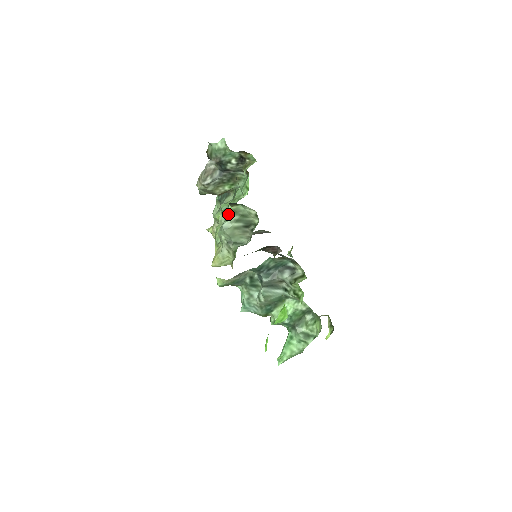
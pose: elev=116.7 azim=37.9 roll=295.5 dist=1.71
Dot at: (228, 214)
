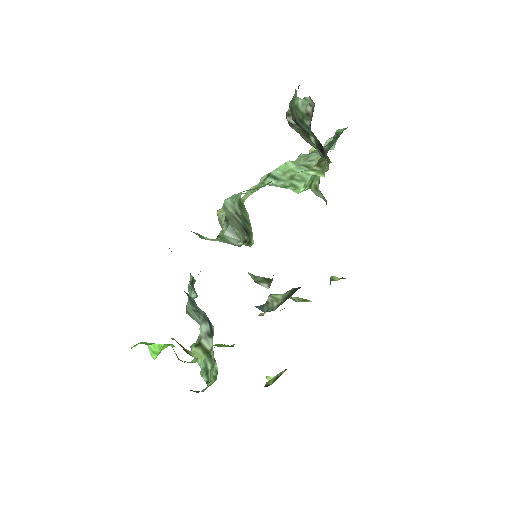
Dot at: (237, 197)
